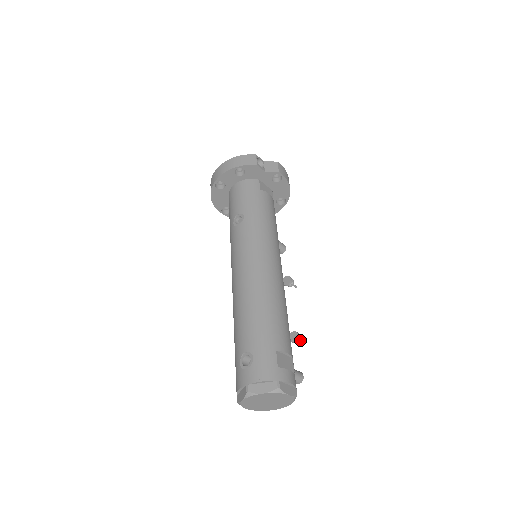
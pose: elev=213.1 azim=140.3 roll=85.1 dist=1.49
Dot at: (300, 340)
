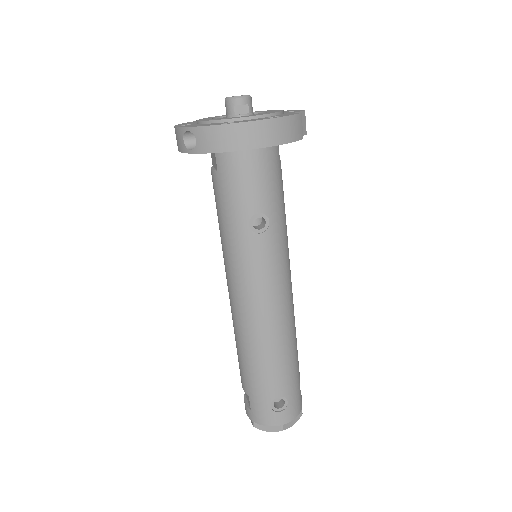
Dot at: occluded
